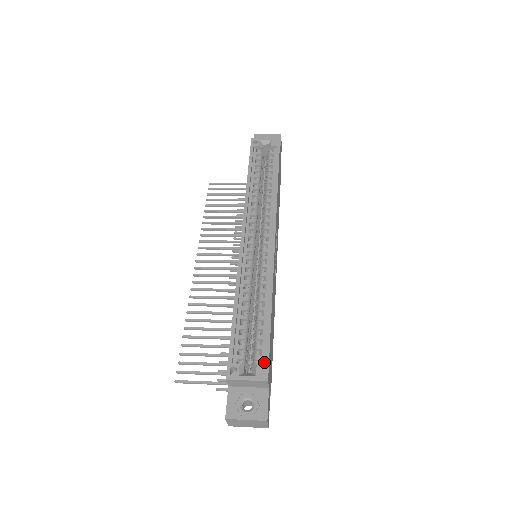
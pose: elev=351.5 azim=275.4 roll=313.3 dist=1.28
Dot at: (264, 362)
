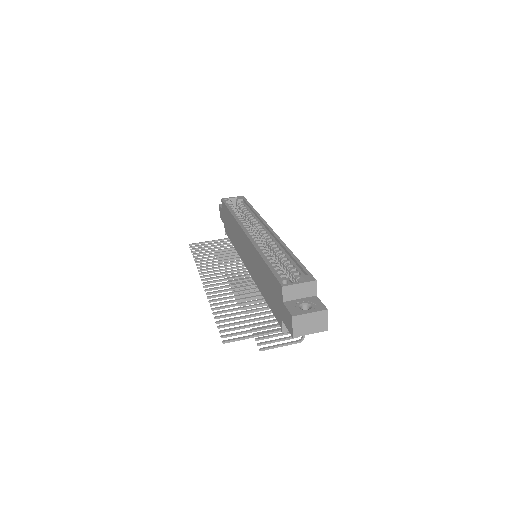
Dot at: occluded
